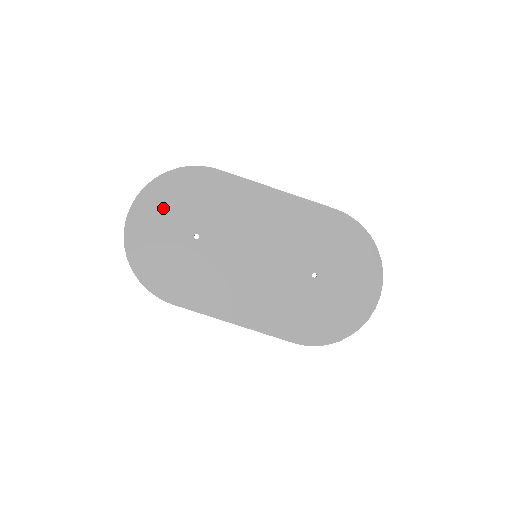
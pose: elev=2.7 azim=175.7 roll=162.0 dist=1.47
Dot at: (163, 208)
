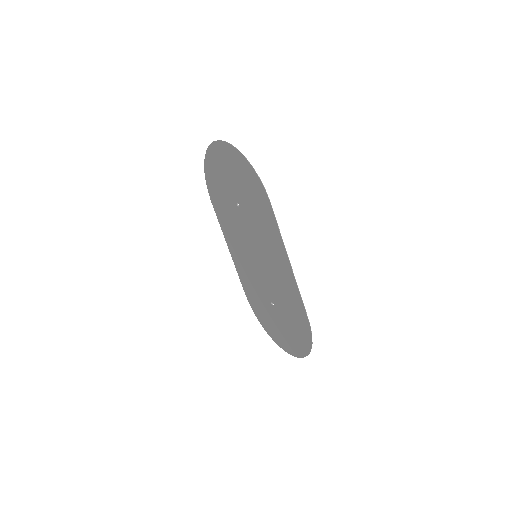
Dot at: (232, 168)
